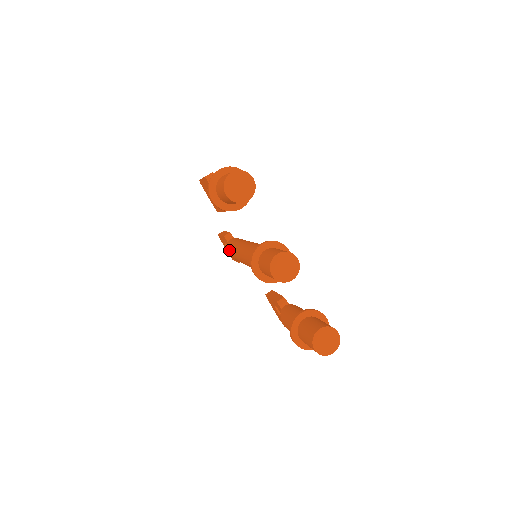
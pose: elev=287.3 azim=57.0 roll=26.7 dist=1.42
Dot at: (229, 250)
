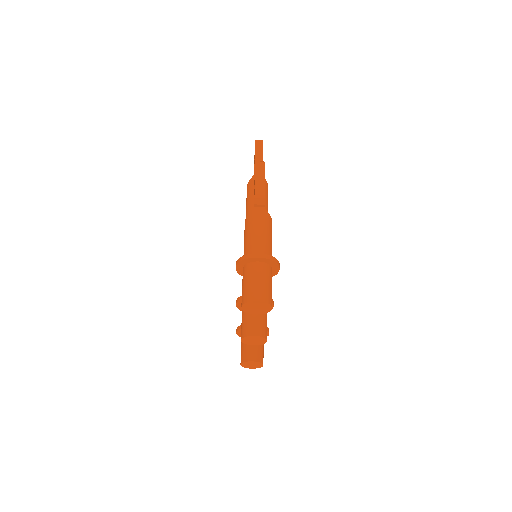
Dot at: (248, 195)
